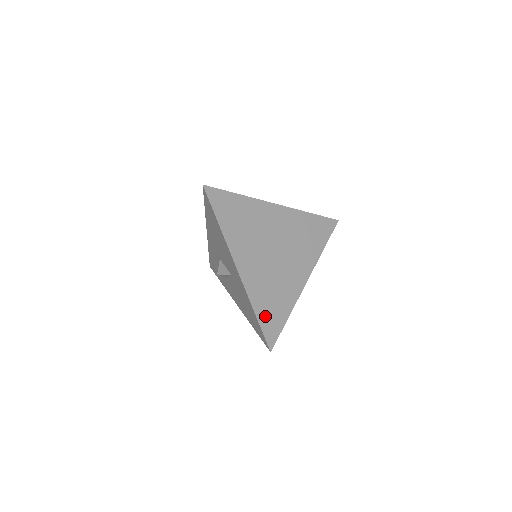
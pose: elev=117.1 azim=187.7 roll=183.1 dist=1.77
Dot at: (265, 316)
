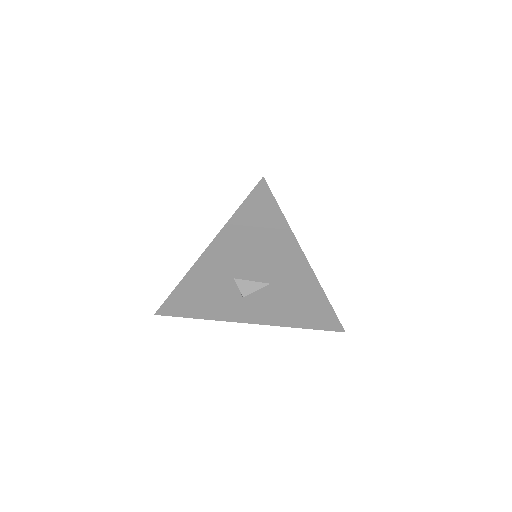
Dot at: occluded
